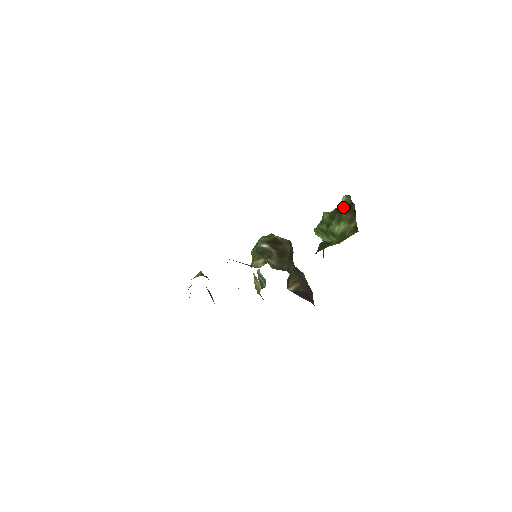
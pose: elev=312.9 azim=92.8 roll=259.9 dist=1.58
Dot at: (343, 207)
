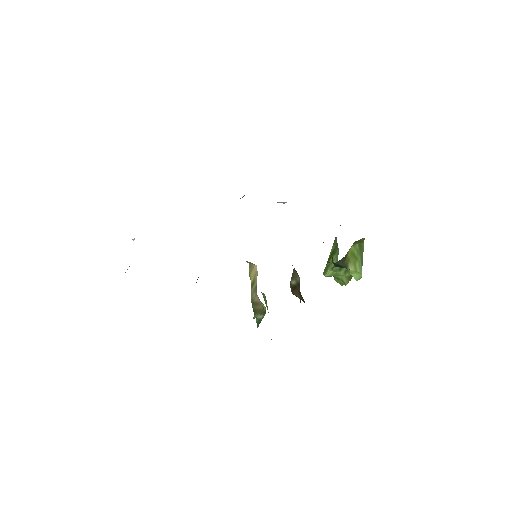
Dot at: occluded
